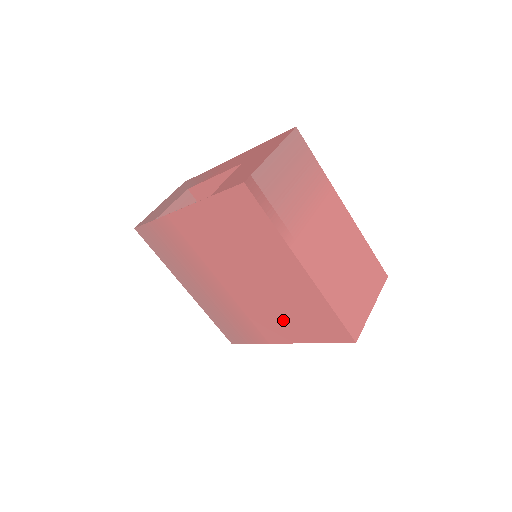
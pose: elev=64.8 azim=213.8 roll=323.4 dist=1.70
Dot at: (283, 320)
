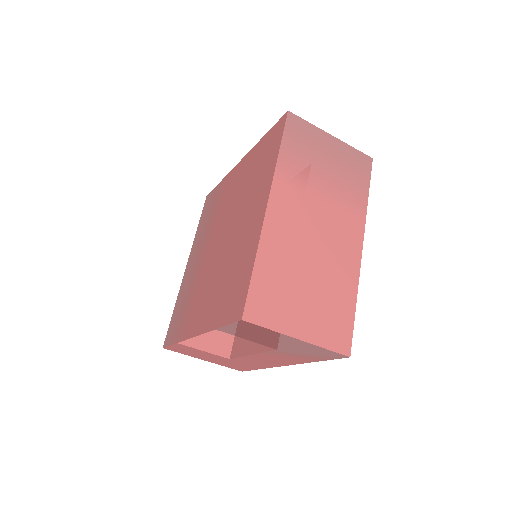
Dot at: (214, 293)
